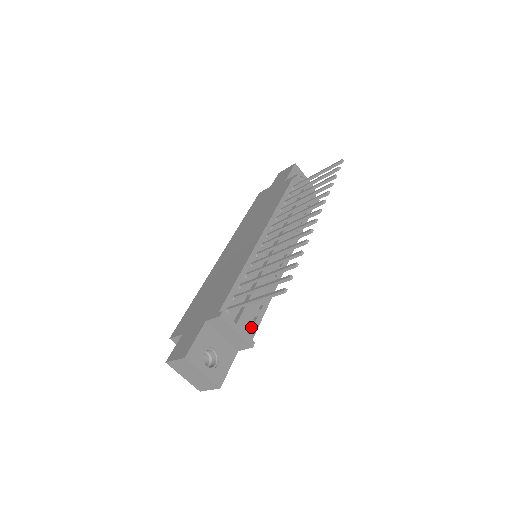
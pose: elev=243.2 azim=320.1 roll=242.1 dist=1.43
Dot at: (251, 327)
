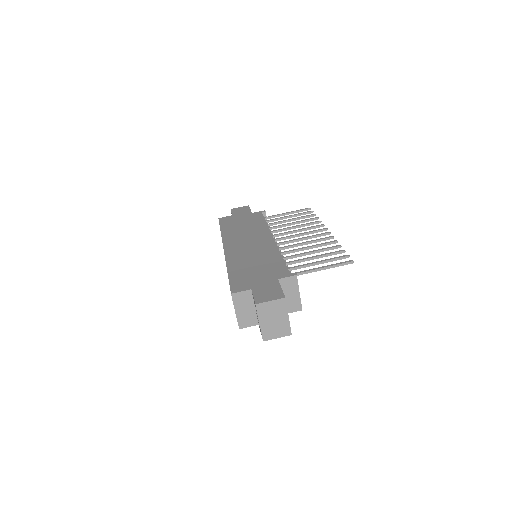
Dot at: occluded
